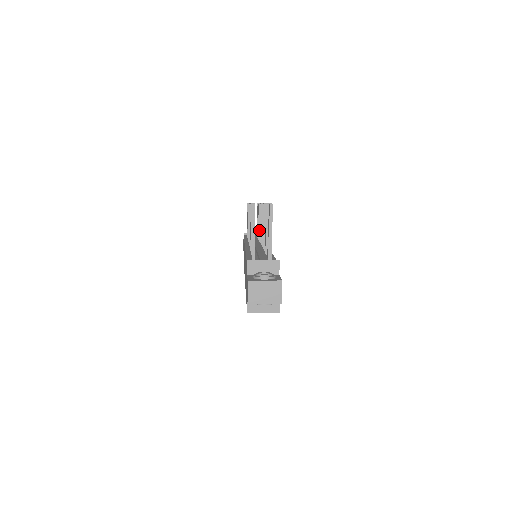
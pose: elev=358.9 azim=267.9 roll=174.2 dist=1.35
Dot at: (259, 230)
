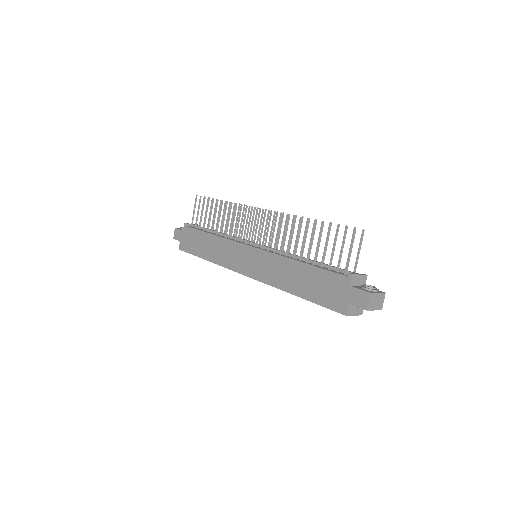
Dot at: (240, 229)
